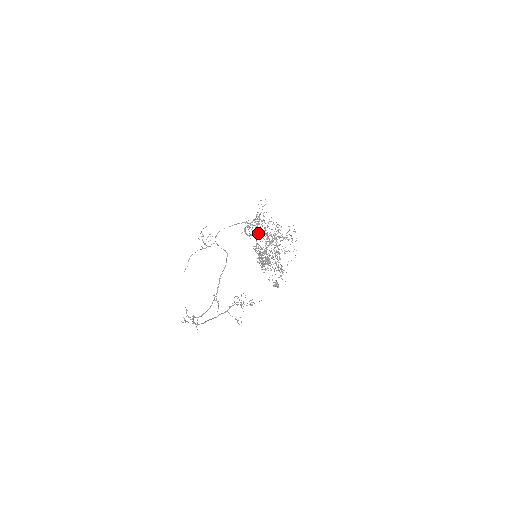
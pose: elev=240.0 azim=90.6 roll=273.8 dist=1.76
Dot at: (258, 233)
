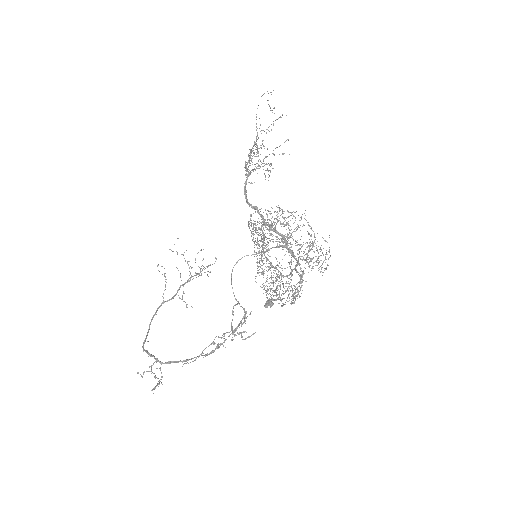
Dot at: occluded
